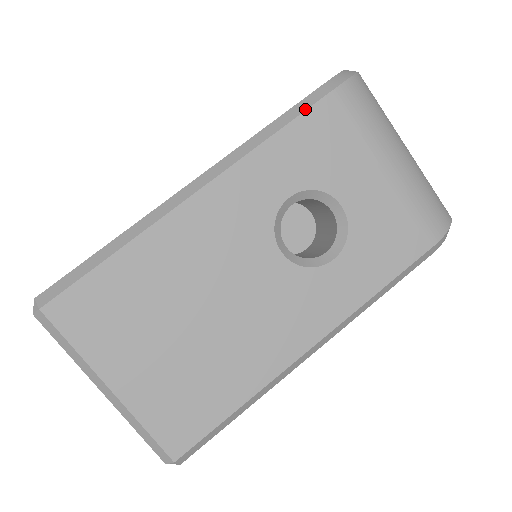
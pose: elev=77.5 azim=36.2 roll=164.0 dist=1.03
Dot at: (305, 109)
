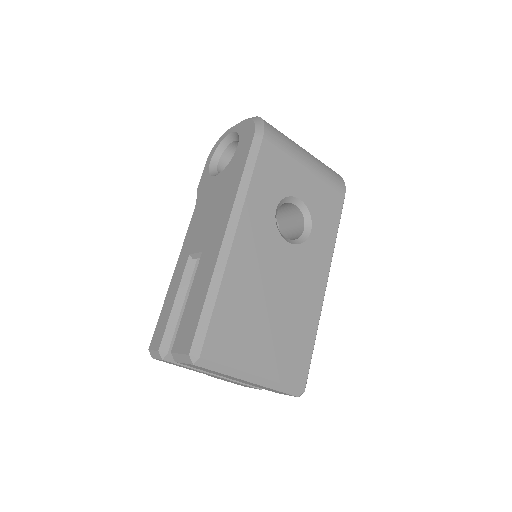
Dot at: (257, 155)
